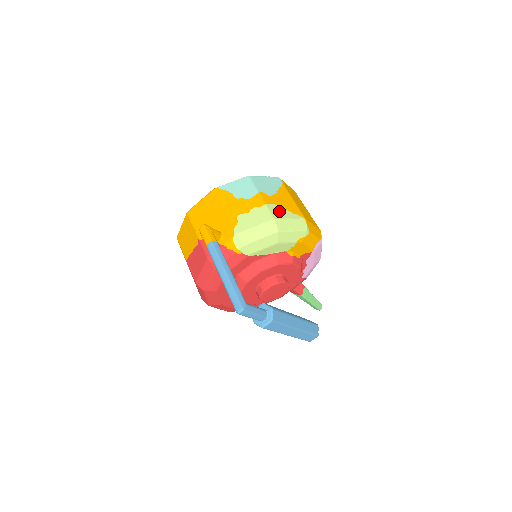
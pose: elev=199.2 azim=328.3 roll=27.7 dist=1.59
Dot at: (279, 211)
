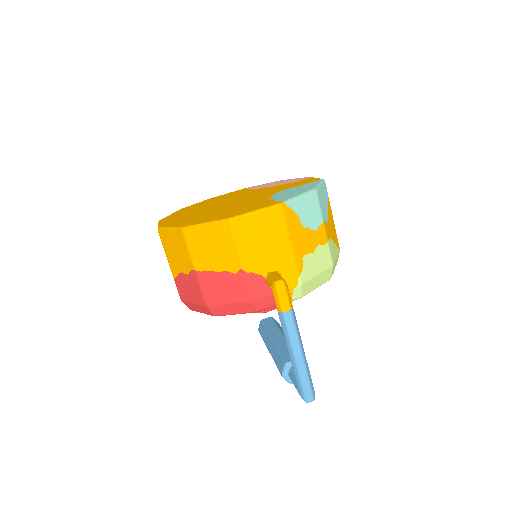
Dot at: (333, 249)
